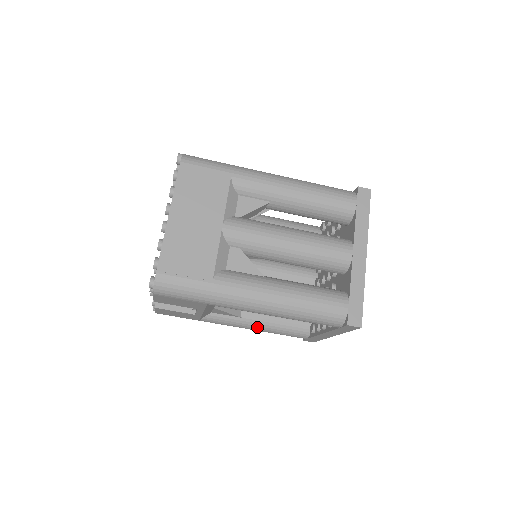
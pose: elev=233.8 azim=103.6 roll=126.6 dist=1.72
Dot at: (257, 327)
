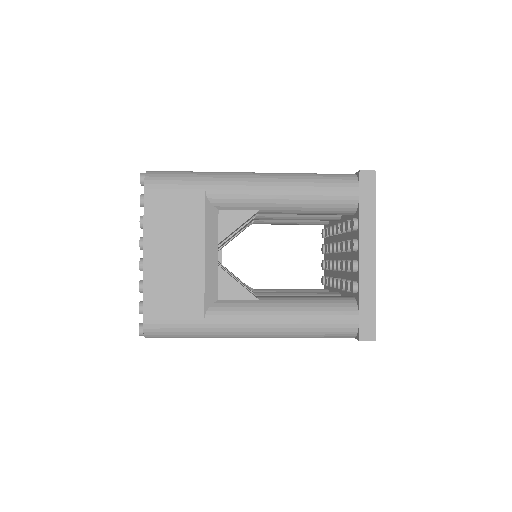
Dot at: occluded
